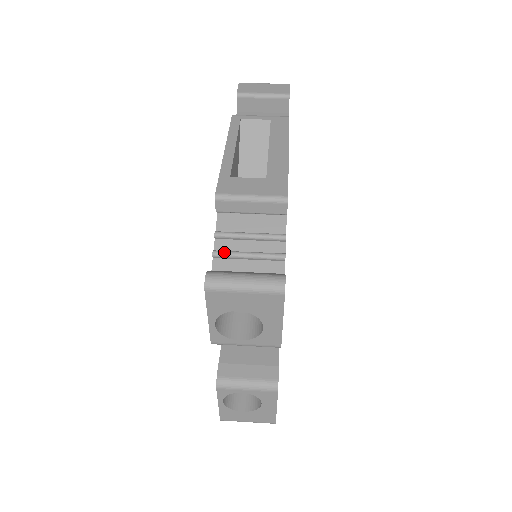
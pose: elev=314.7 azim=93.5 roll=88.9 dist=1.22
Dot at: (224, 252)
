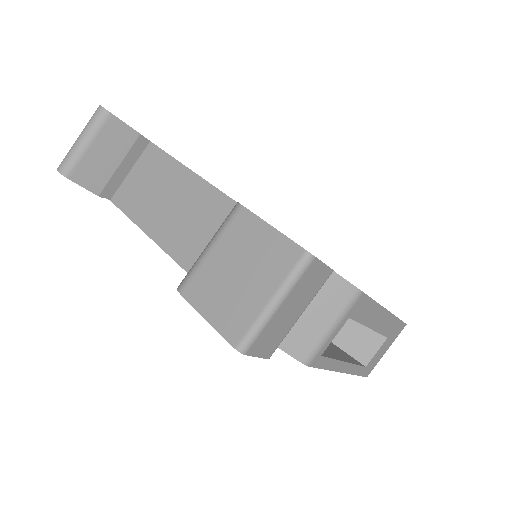
Dot at: occluded
